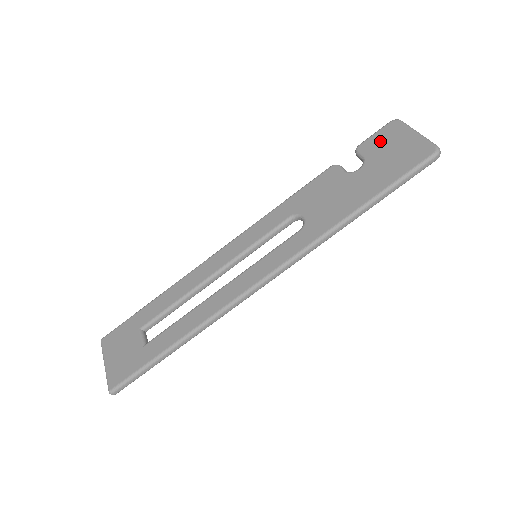
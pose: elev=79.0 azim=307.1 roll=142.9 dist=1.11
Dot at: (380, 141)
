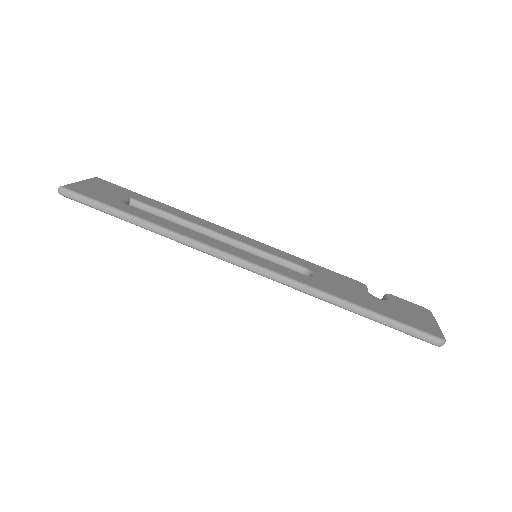
Dot at: (408, 305)
